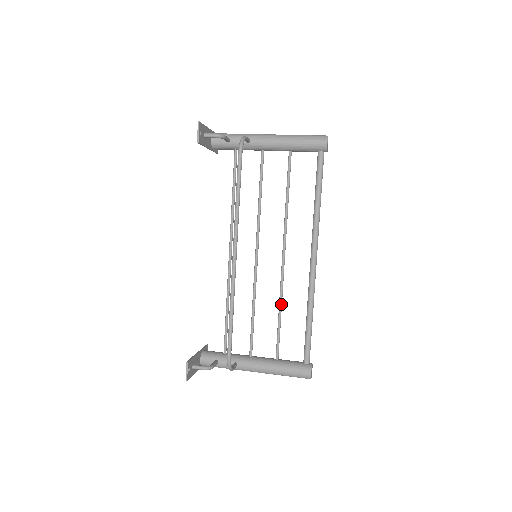
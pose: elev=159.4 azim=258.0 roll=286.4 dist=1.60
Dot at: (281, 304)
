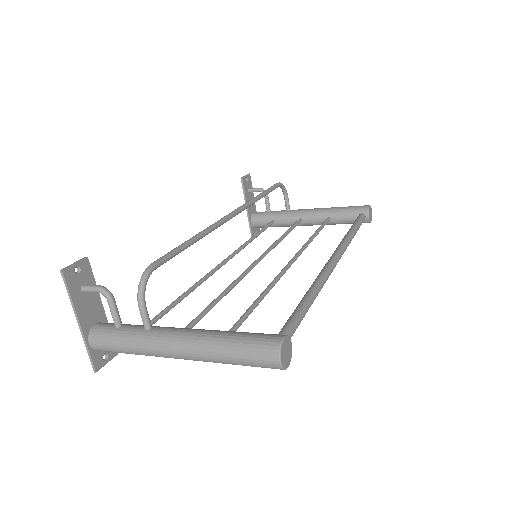
Dot at: (268, 289)
